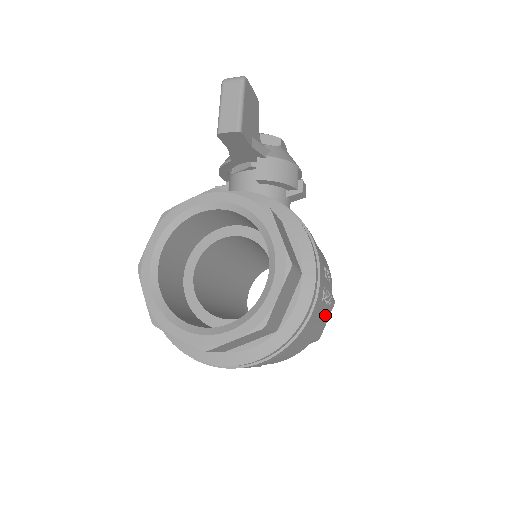
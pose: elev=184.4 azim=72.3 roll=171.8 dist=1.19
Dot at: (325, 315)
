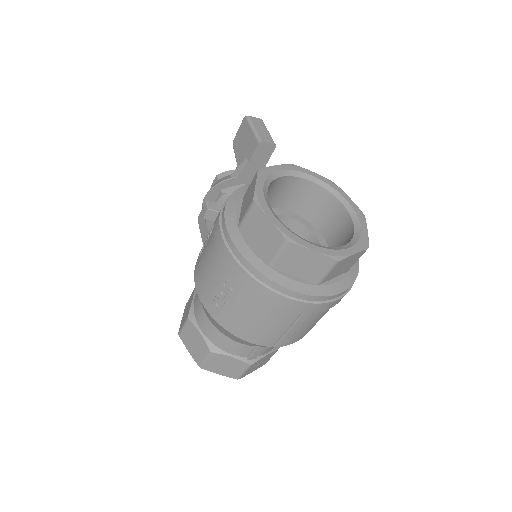
Dot at: occluded
